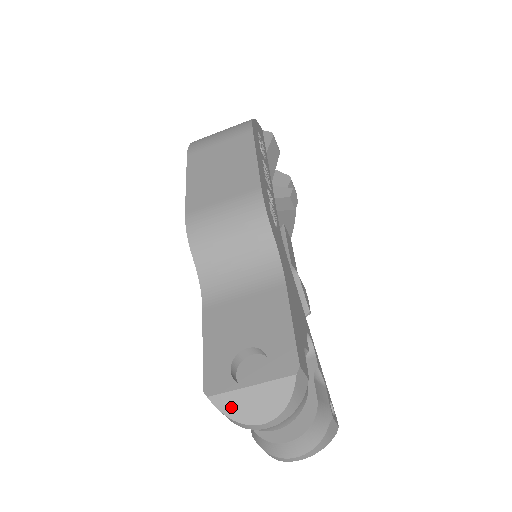
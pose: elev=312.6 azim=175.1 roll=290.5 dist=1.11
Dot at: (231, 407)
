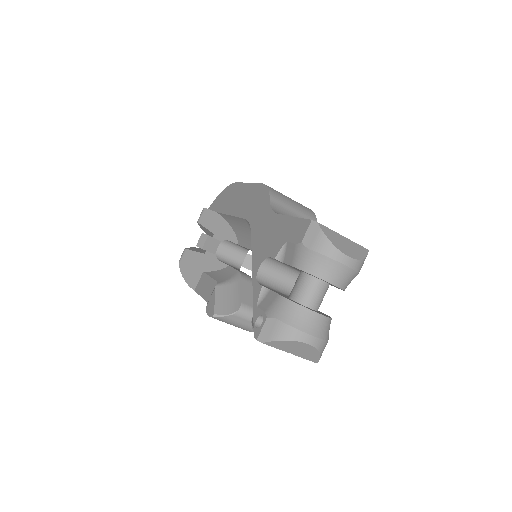
Dot at: (331, 236)
